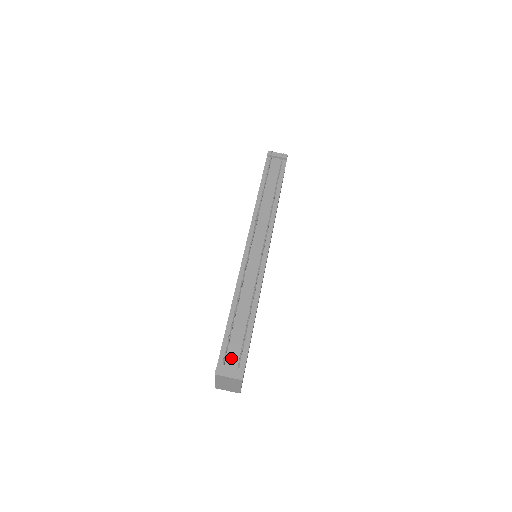
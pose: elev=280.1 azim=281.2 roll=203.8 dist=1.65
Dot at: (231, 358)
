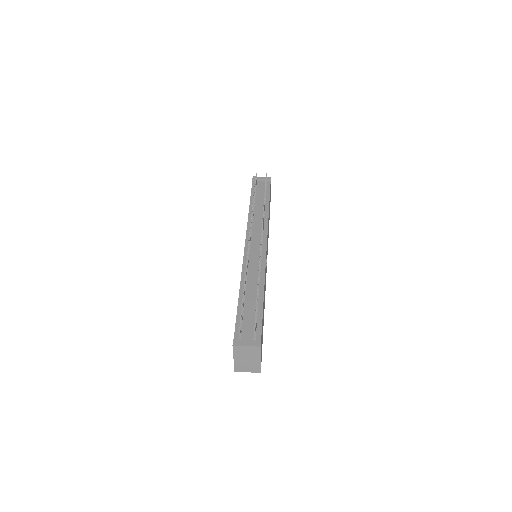
Dot at: (246, 331)
